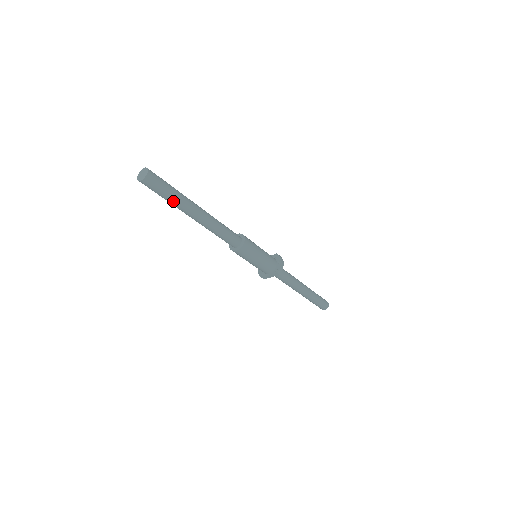
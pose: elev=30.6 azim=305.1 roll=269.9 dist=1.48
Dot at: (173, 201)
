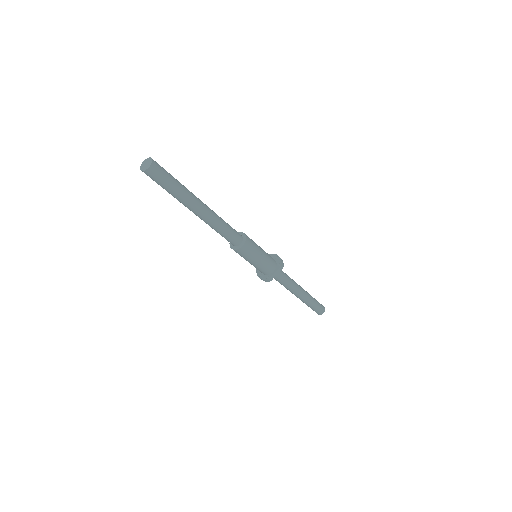
Dot at: (179, 191)
